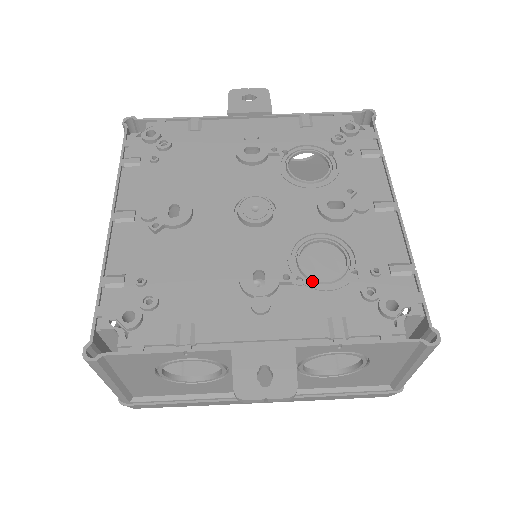
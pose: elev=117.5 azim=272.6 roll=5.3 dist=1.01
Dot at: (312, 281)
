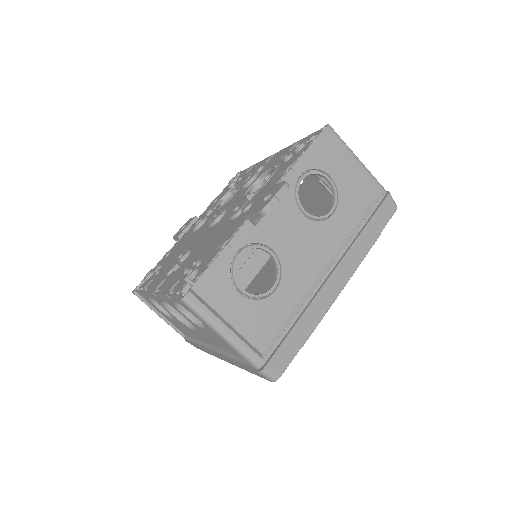
Dot at: occluded
